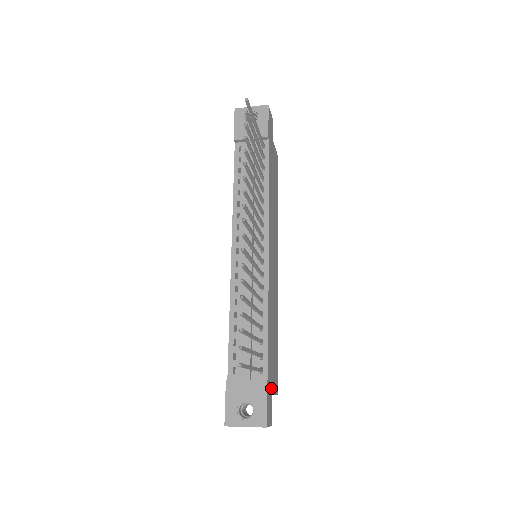
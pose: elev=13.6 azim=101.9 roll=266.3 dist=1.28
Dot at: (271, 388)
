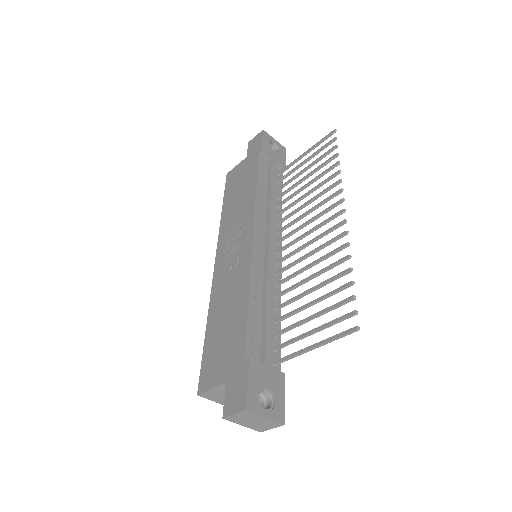
Dot at: occluded
